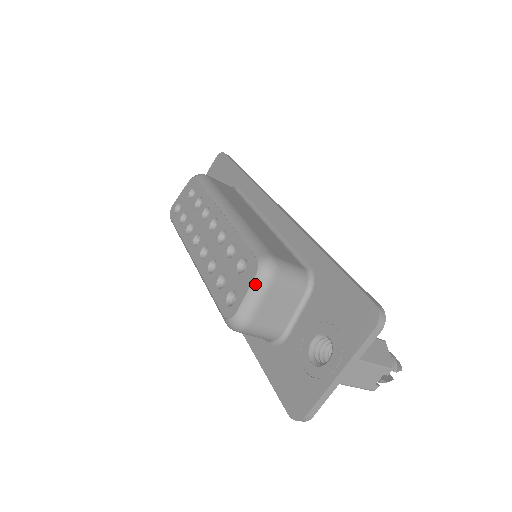
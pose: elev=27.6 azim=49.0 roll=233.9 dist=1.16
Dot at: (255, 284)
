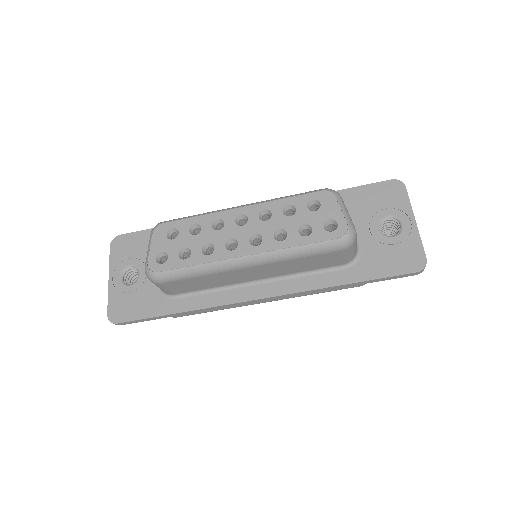
Dot at: (340, 202)
